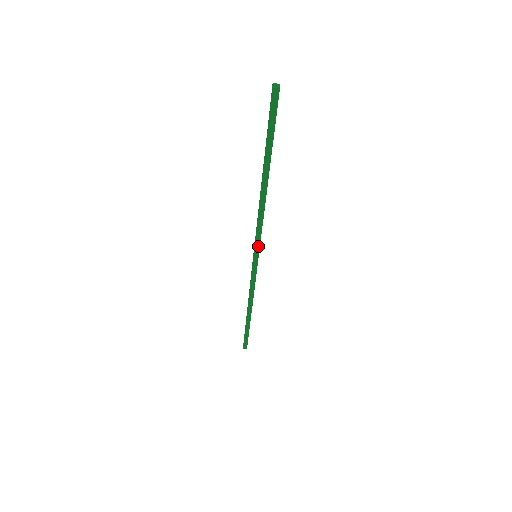
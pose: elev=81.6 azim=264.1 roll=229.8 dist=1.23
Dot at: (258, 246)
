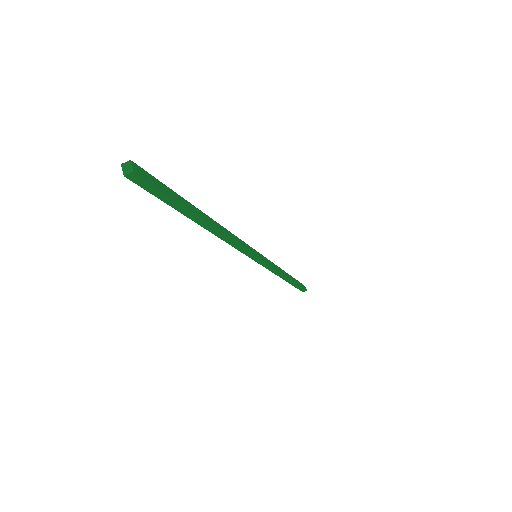
Dot at: (251, 254)
